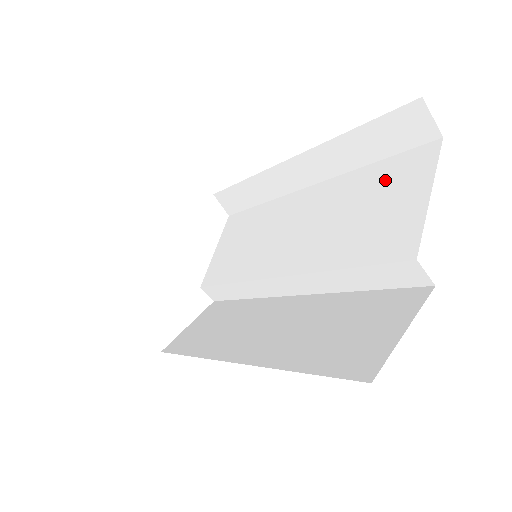
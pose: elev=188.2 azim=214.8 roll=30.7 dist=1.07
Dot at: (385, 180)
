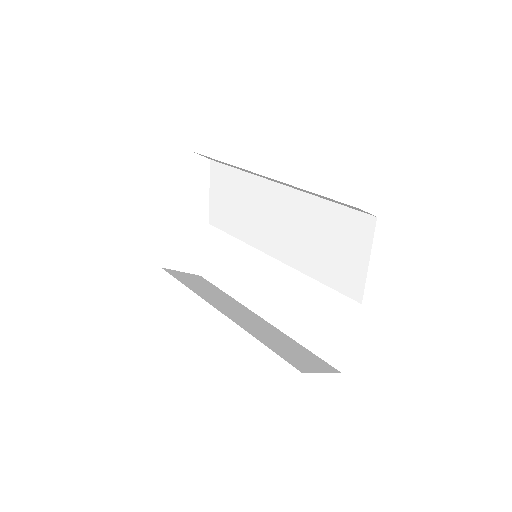
Dot at: (339, 226)
